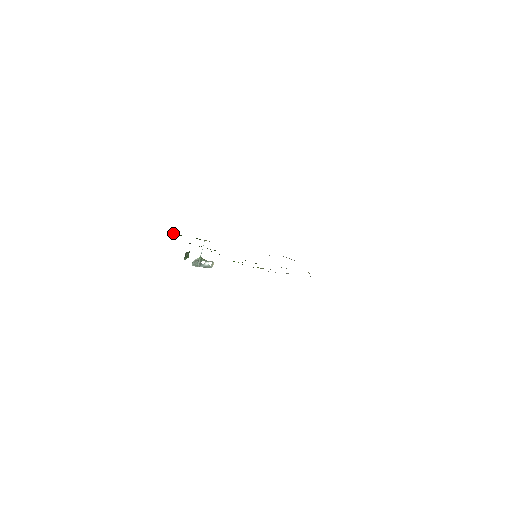
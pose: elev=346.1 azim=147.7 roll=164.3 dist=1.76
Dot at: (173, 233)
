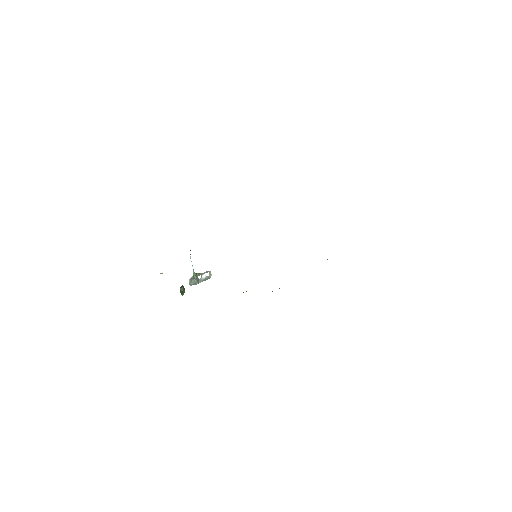
Dot at: occluded
